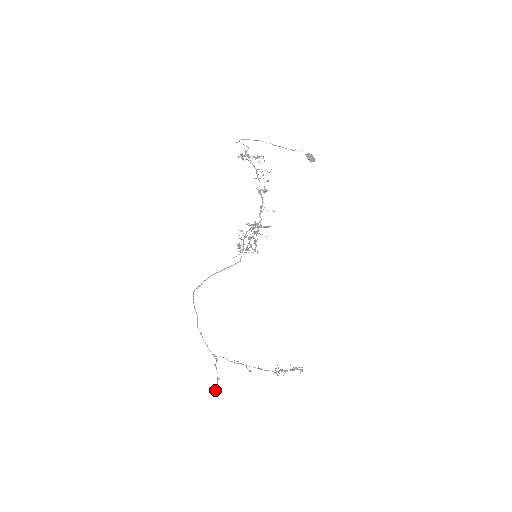
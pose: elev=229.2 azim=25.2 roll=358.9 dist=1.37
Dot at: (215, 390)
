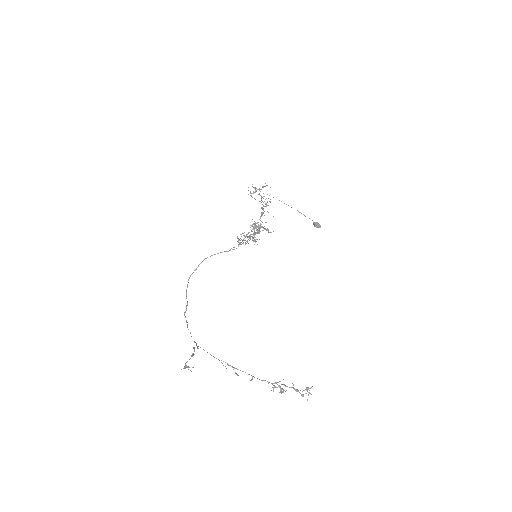
Dot at: (186, 365)
